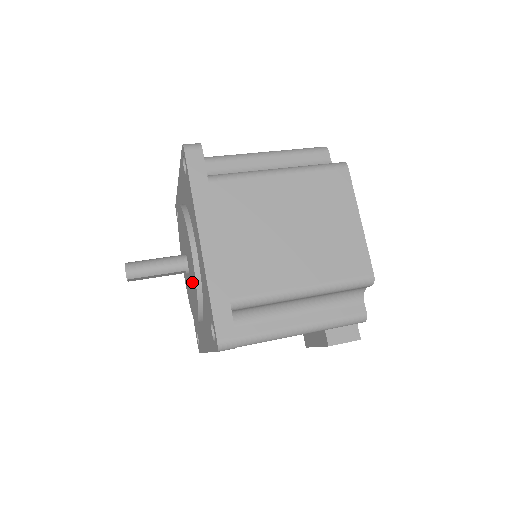
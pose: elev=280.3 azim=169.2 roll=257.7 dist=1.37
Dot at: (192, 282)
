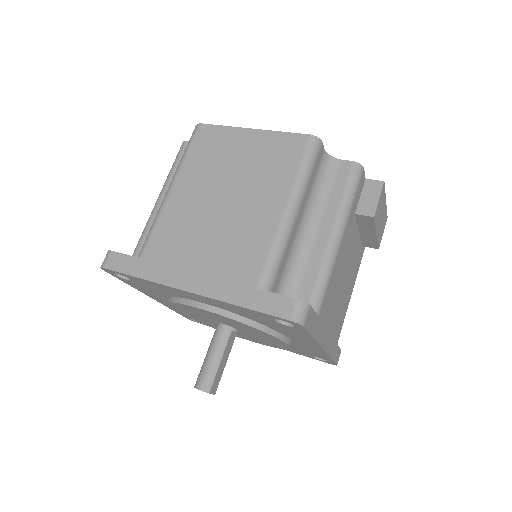
Dot at: occluded
